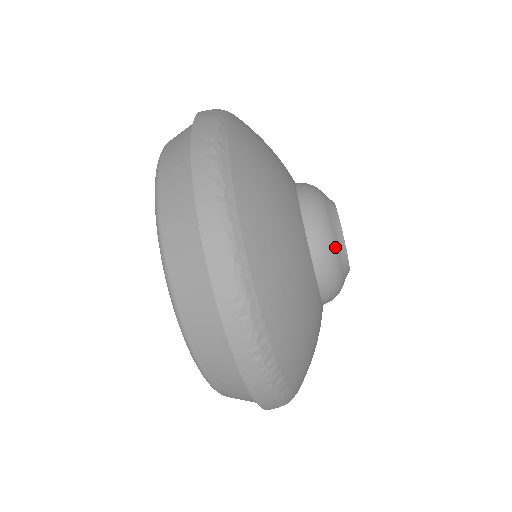
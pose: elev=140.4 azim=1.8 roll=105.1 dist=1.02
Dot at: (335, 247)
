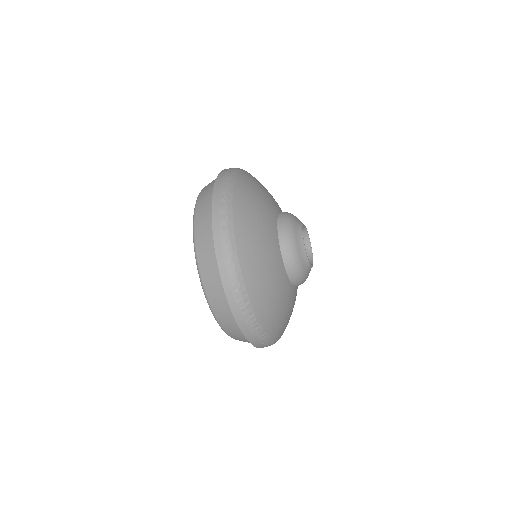
Dot at: (298, 253)
